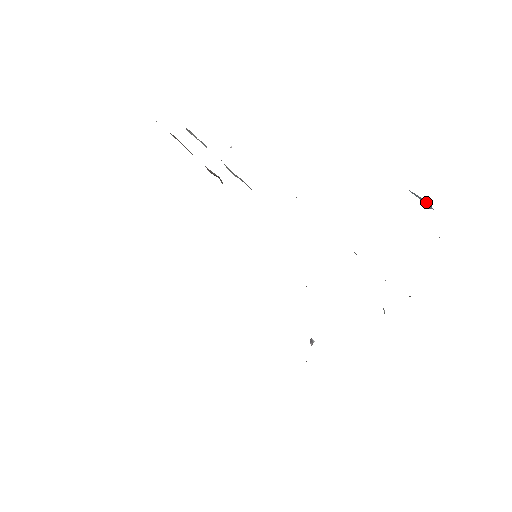
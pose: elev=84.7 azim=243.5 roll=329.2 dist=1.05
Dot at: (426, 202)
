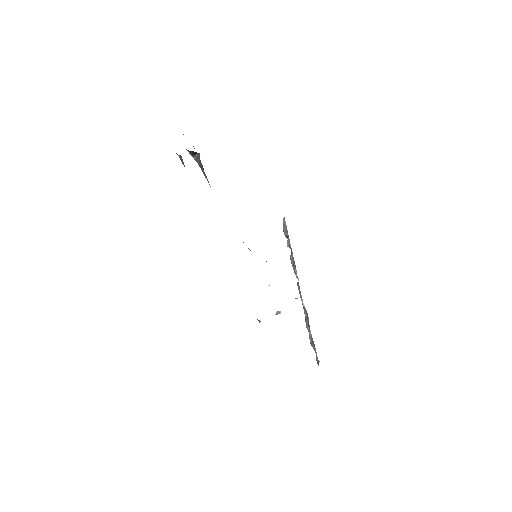
Dot at: occluded
